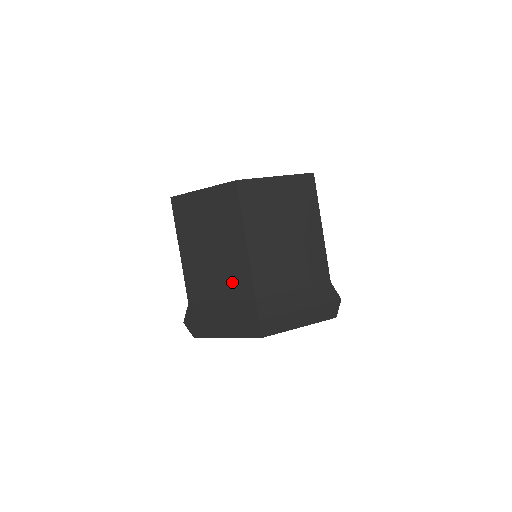
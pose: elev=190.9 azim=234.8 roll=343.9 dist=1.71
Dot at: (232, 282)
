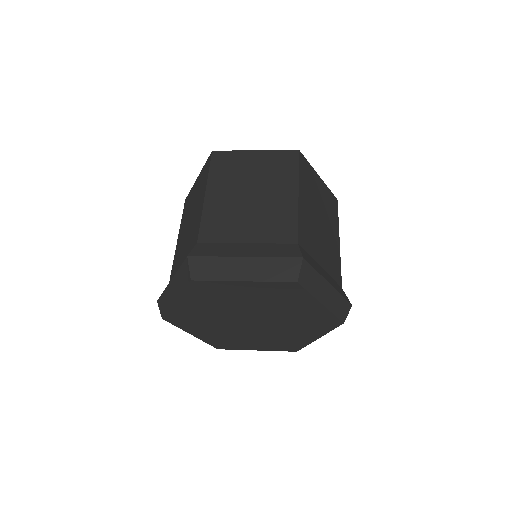
Dot at: (270, 226)
